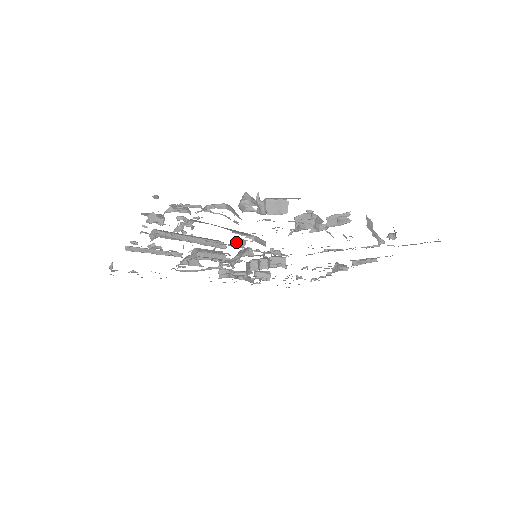
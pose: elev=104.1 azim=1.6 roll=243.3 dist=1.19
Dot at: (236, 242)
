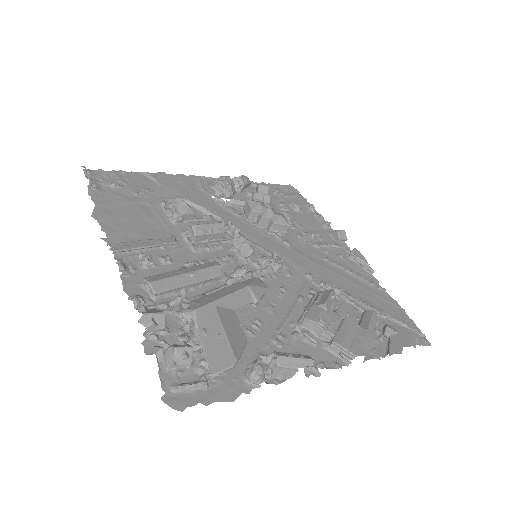
Dot at: (238, 276)
